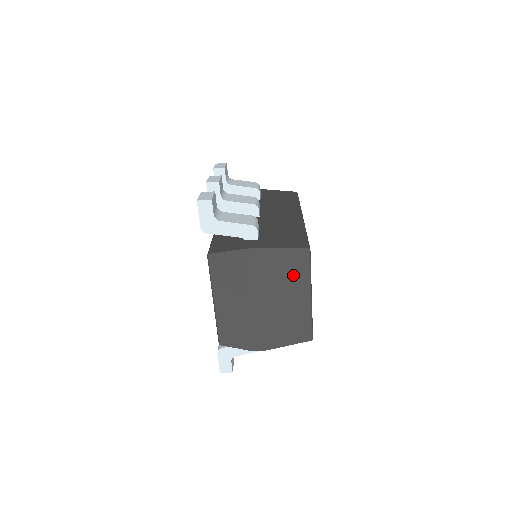
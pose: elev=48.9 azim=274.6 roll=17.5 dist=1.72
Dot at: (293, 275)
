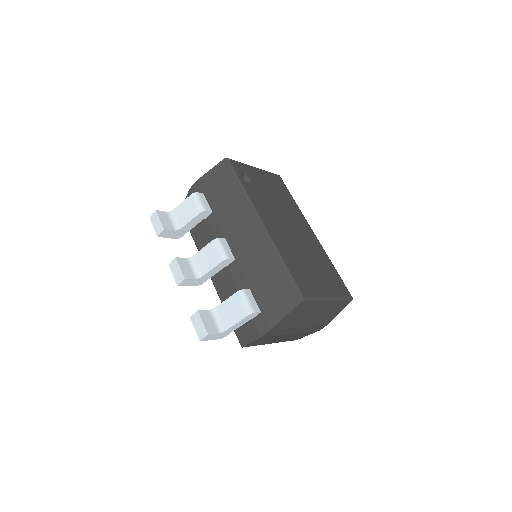
Dot at: (307, 310)
